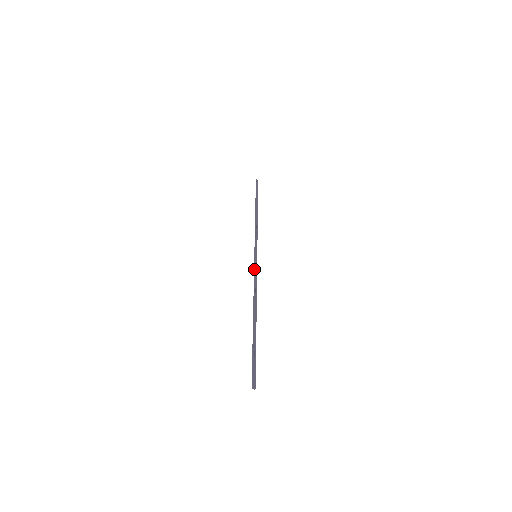
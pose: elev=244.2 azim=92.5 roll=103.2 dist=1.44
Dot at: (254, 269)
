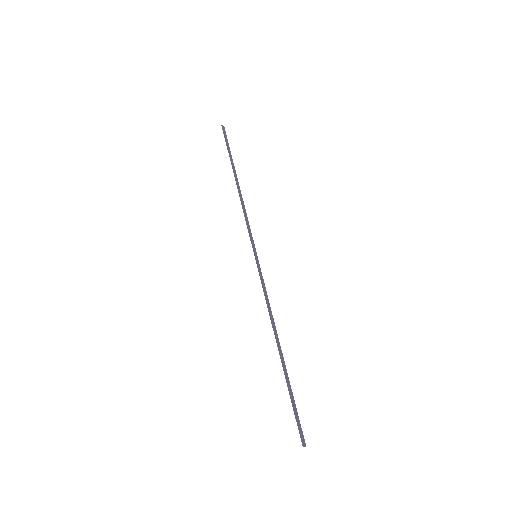
Dot at: (260, 277)
